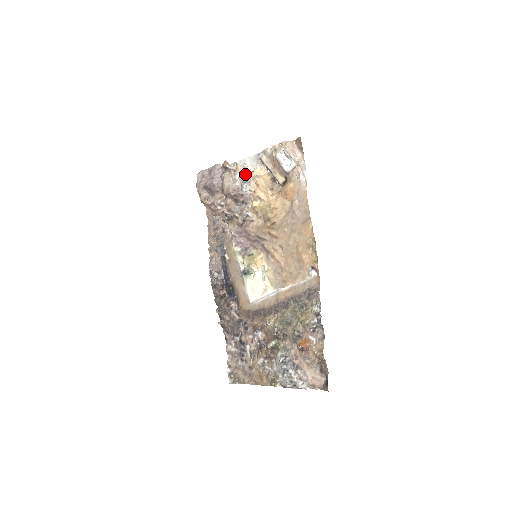
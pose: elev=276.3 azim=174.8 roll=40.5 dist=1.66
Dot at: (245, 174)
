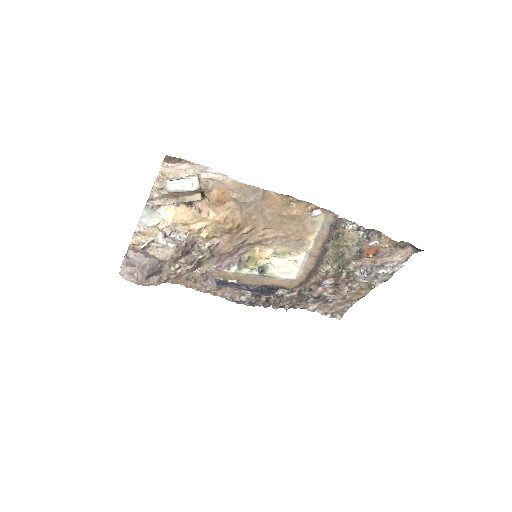
Dot at: (163, 232)
